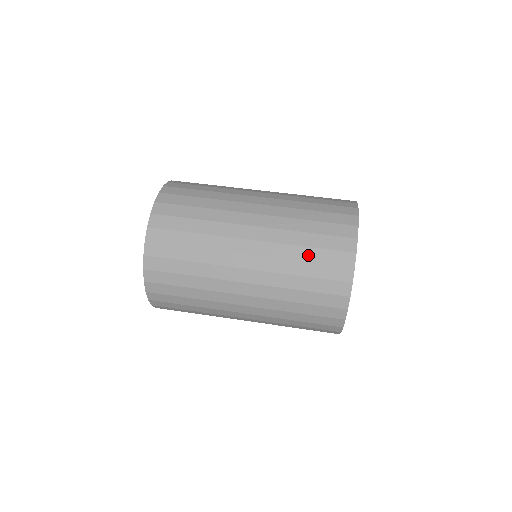
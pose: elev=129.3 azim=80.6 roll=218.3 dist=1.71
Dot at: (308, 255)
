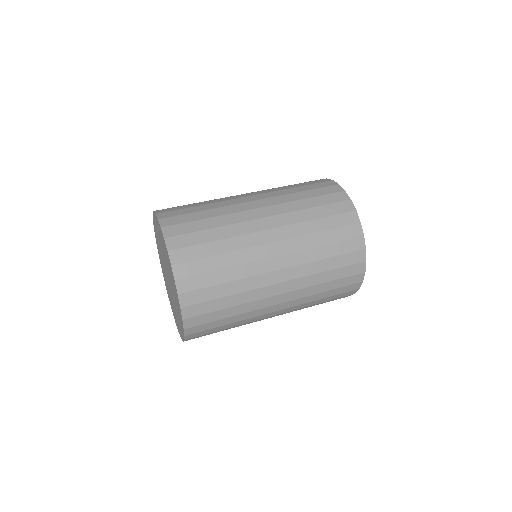
Dot at: (325, 238)
